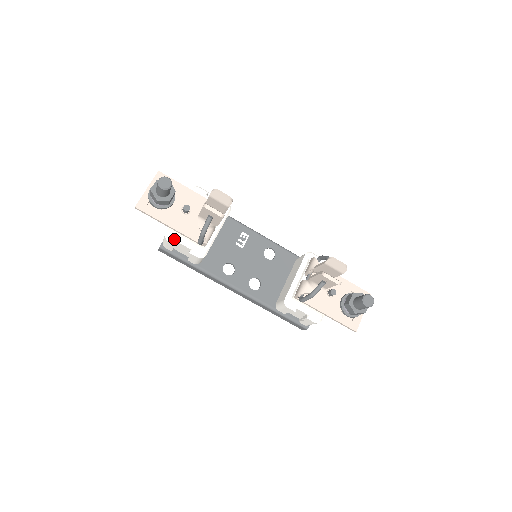
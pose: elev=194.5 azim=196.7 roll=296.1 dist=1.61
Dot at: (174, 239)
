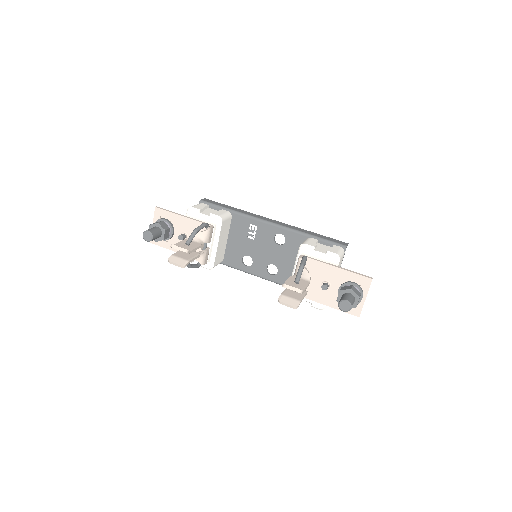
Dot at: occluded
